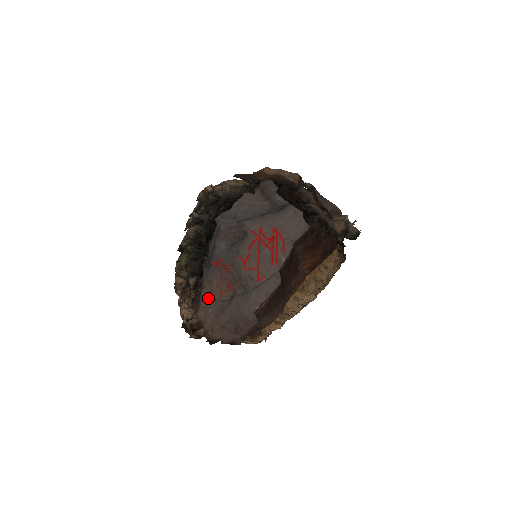
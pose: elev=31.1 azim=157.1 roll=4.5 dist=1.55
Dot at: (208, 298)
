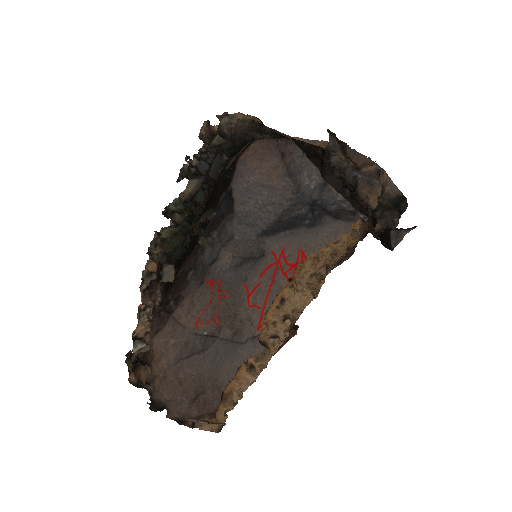
Dot at: (179, 323)
